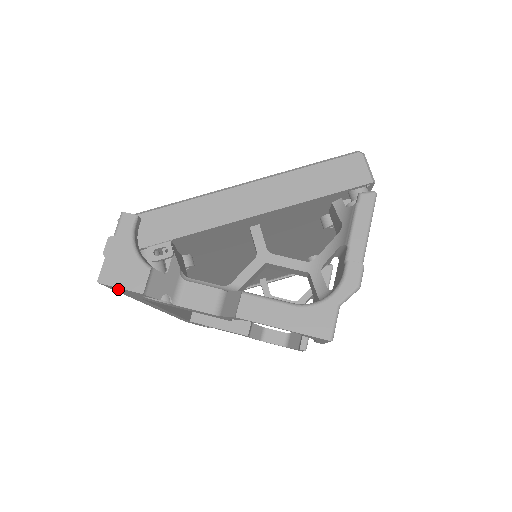
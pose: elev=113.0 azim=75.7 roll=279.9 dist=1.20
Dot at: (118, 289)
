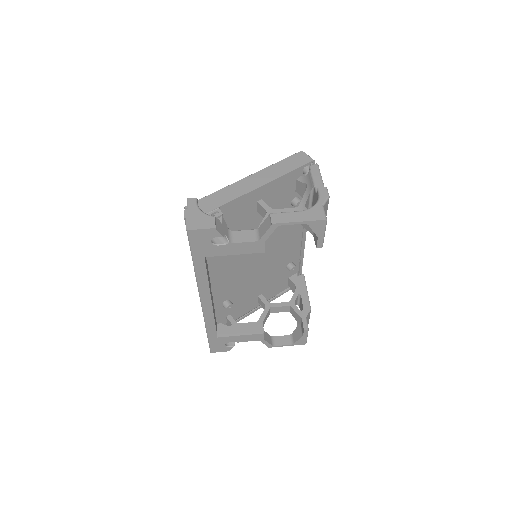
Dot at: (197, 237)
